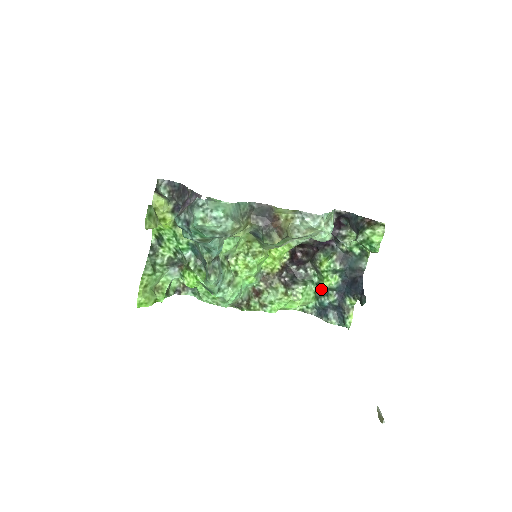
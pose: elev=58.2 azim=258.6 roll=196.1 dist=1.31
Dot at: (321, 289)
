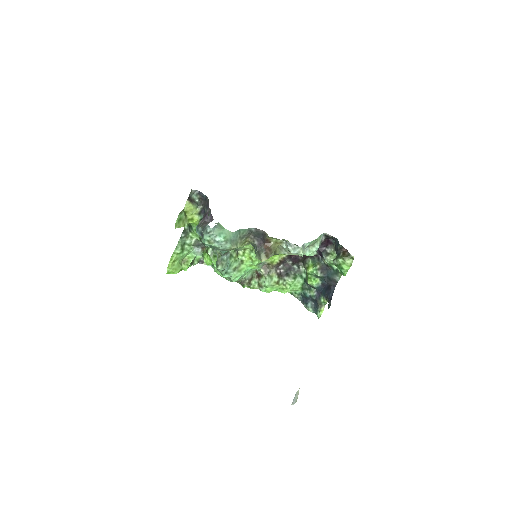
Dot at: (307, 284)
